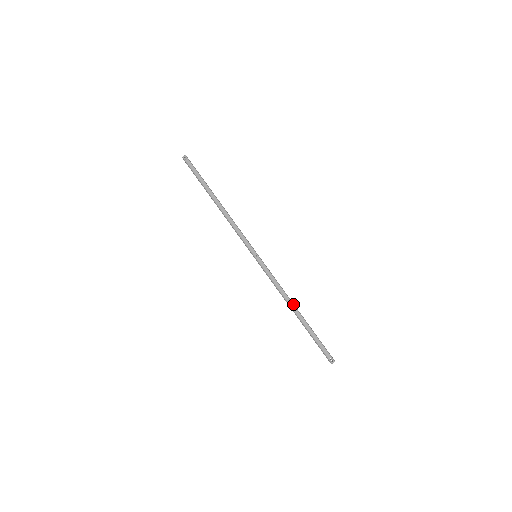
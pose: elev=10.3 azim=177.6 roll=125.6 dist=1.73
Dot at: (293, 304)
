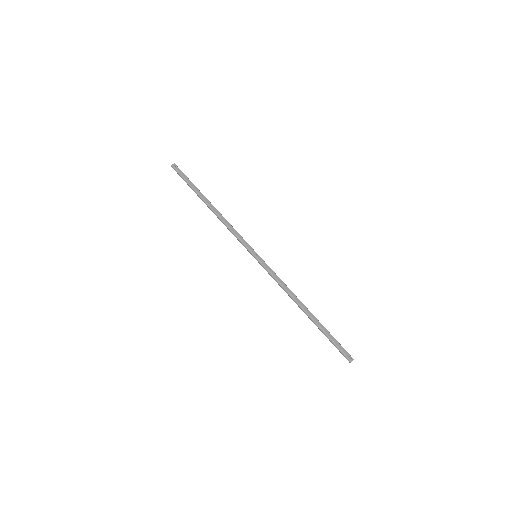
Dot at: (301, 302)
